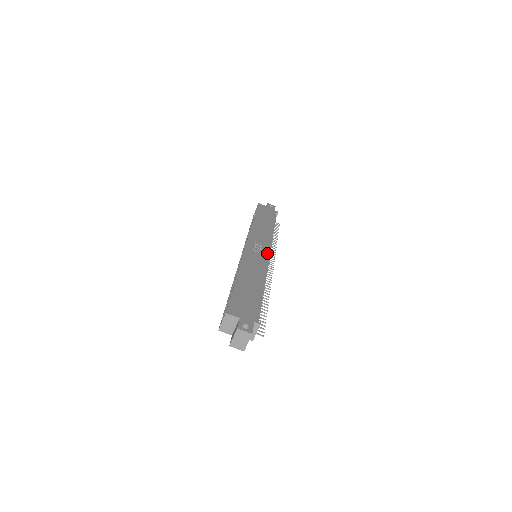
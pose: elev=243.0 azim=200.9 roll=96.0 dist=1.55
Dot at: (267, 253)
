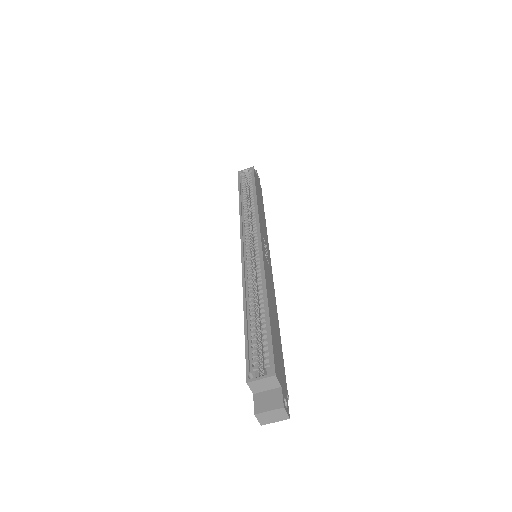
Dot at: occluded
